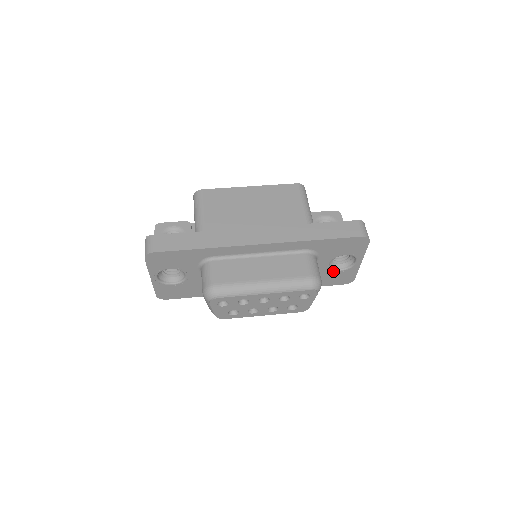
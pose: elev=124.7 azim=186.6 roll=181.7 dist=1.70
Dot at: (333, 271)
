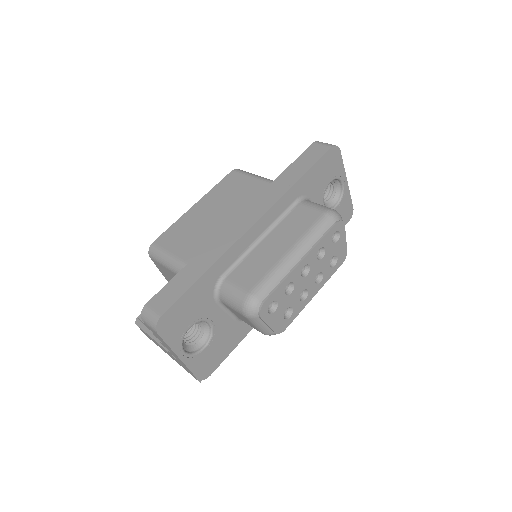
Dot at: occluded
